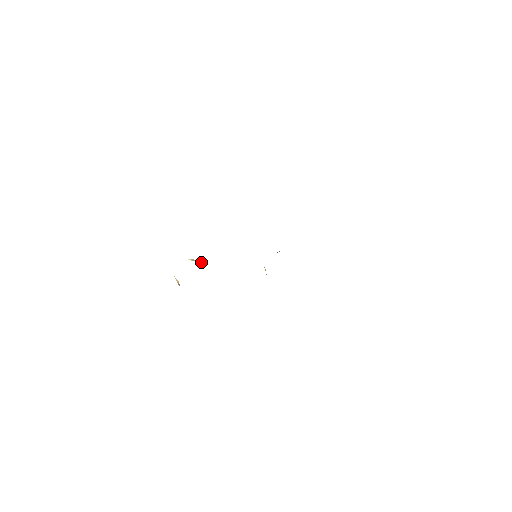
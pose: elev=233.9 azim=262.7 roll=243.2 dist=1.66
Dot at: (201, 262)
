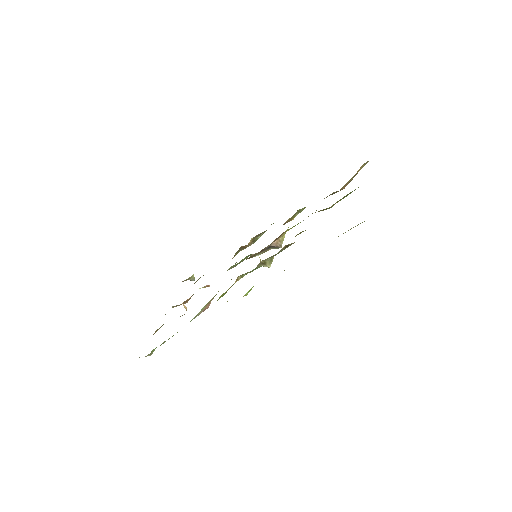
Dot at: occluded
